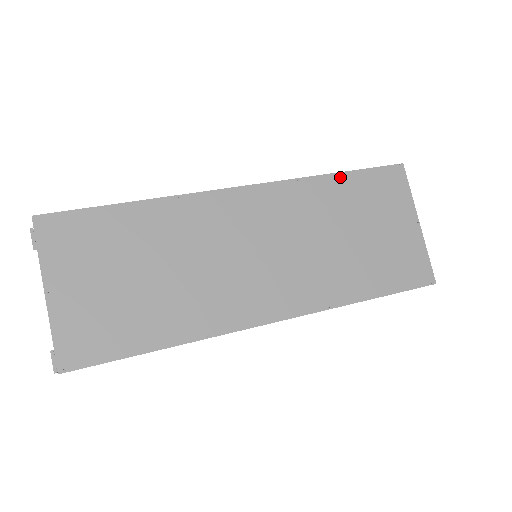
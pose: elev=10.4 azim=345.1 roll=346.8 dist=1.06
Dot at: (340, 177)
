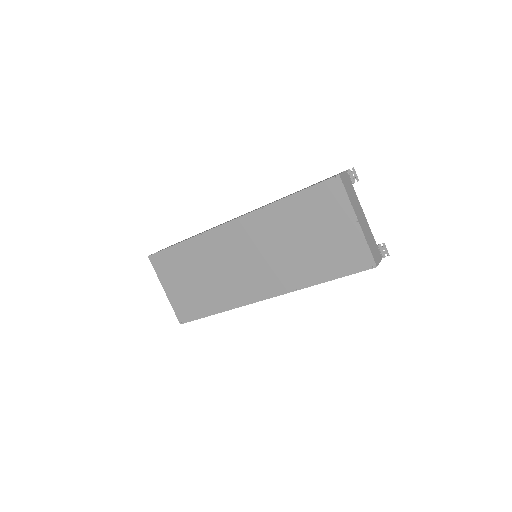
Dot at: (290, 199)
